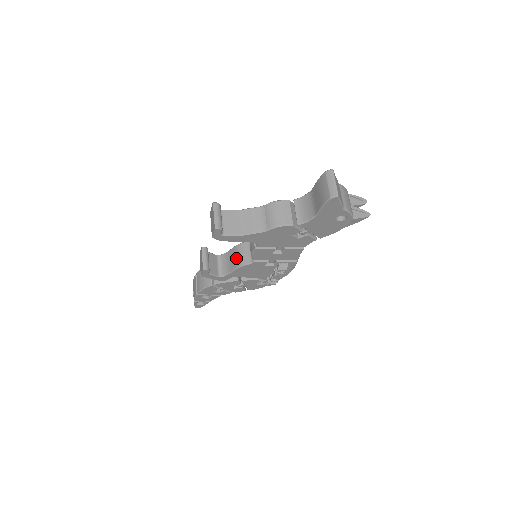
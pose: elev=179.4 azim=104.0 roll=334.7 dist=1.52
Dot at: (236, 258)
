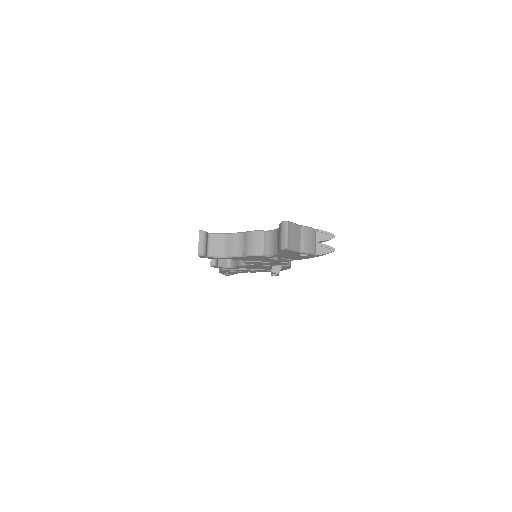
Dot at: occluded
